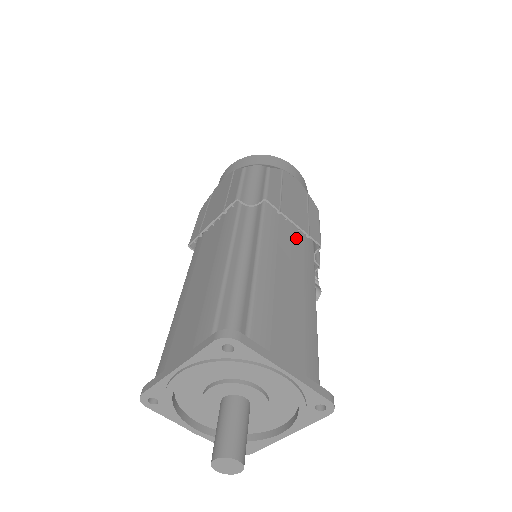
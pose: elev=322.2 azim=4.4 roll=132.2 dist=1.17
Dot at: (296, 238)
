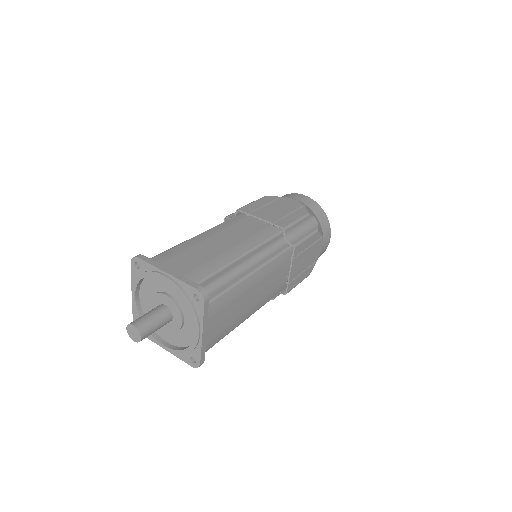
Dot at: (282, 279)
